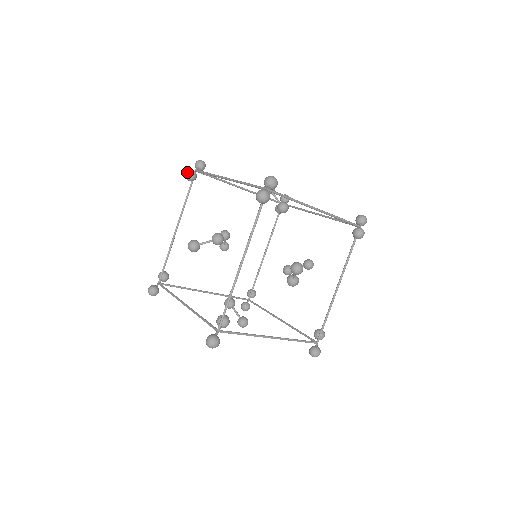
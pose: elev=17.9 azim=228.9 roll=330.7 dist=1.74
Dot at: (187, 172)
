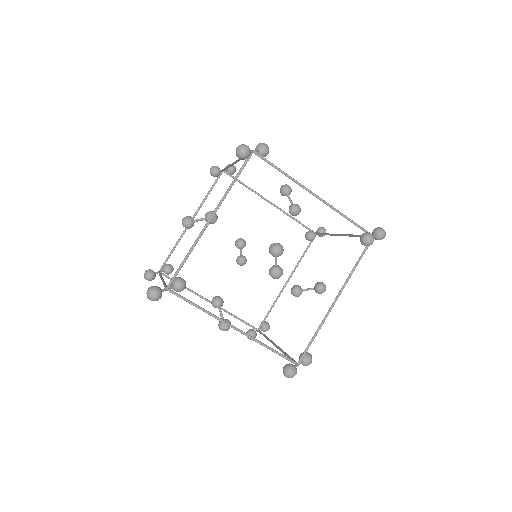
Dot at: occluded
